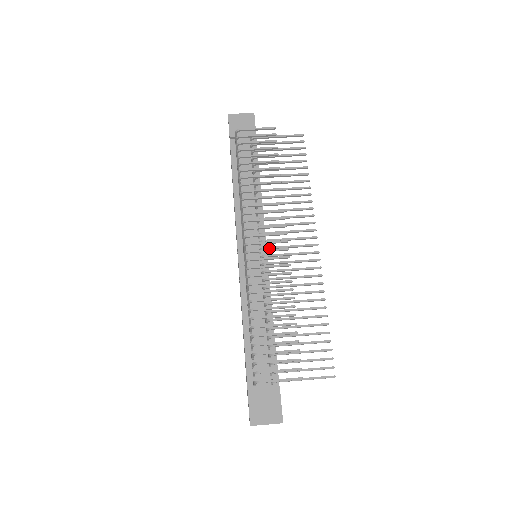
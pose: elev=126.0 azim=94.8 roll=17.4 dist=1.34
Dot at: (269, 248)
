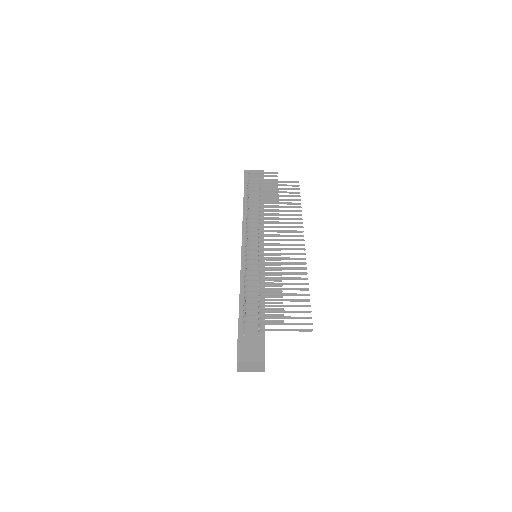
Dot at: occluded
